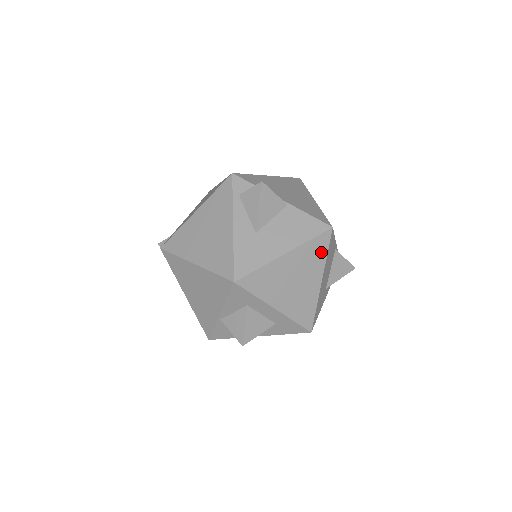
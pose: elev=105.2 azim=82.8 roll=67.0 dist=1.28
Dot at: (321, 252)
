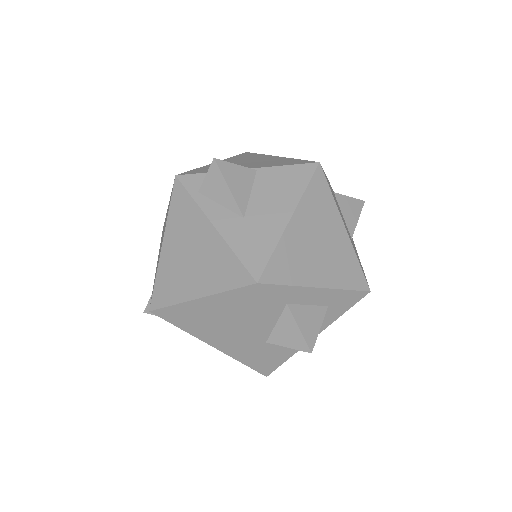
Dot at: (325, 196)
